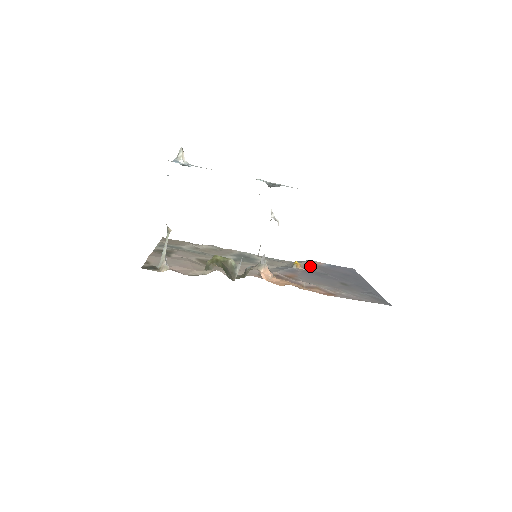
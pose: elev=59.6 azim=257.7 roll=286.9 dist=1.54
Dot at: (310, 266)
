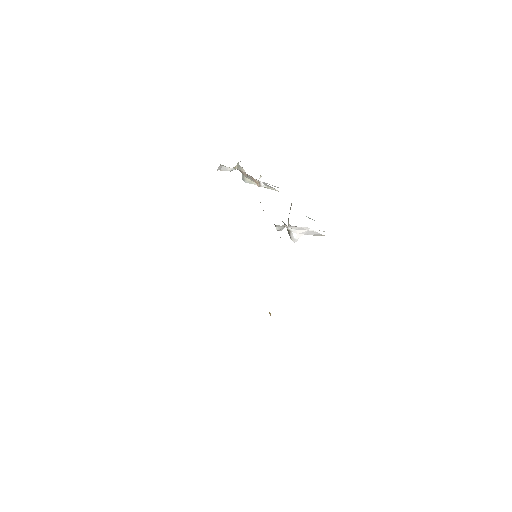
Dot at: occluded
